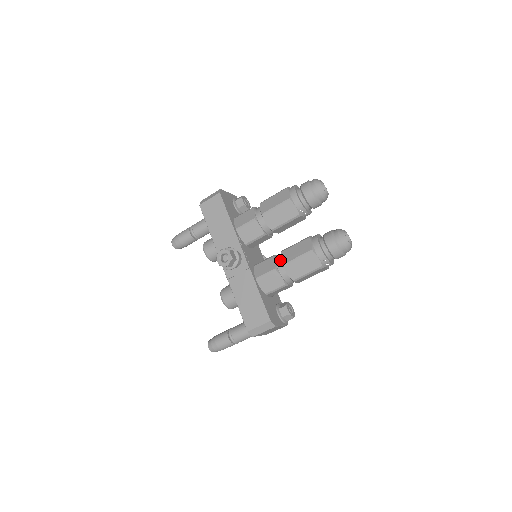
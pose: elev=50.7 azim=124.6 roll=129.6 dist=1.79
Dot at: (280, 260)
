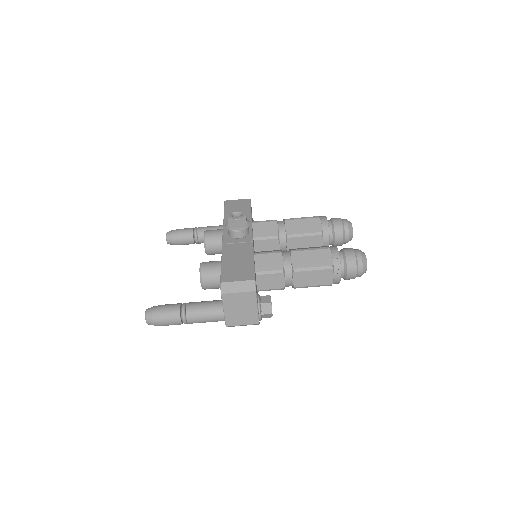
Dot at: (288, 251)
